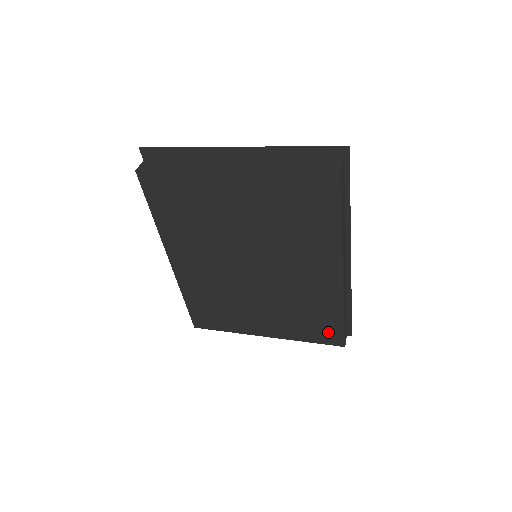
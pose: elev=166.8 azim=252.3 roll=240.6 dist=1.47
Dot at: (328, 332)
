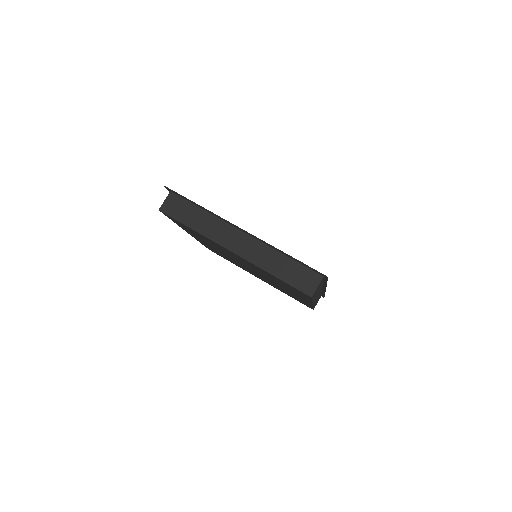
Dot at: occluded
